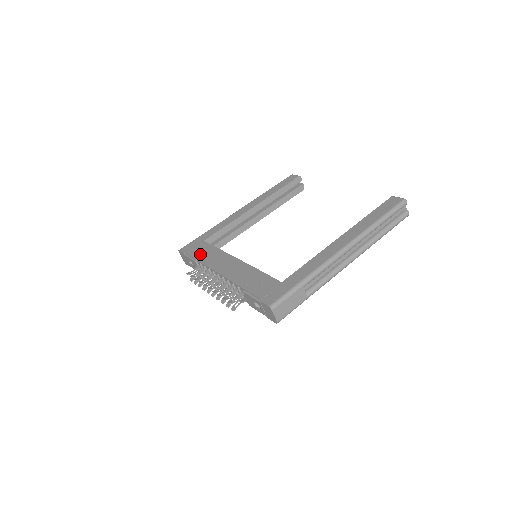
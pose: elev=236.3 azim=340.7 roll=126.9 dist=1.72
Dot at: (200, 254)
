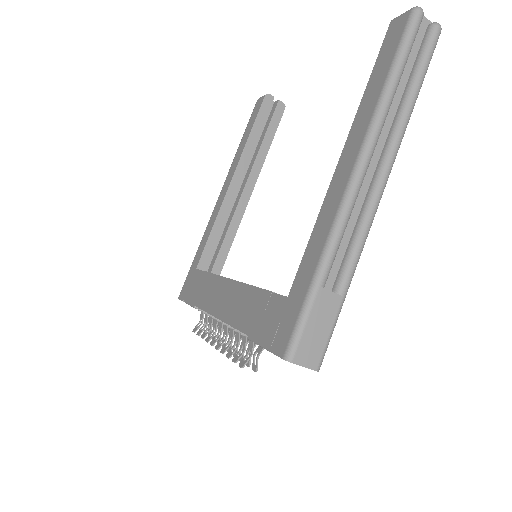
Dot at: (195, 294)
